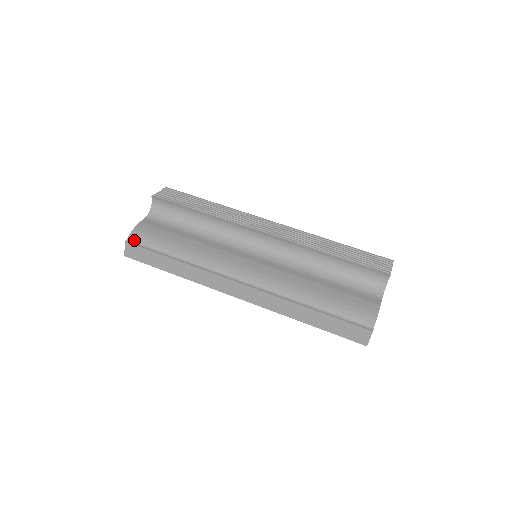
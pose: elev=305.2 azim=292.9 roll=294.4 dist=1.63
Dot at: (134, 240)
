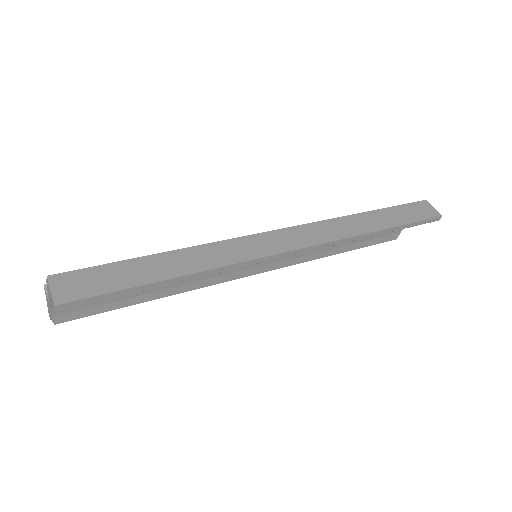
Dot at: occluded
